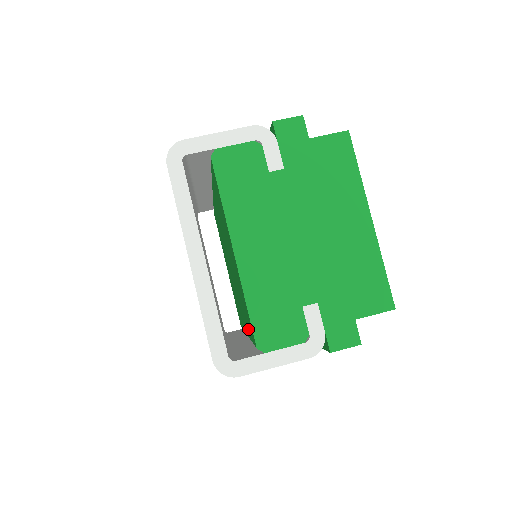
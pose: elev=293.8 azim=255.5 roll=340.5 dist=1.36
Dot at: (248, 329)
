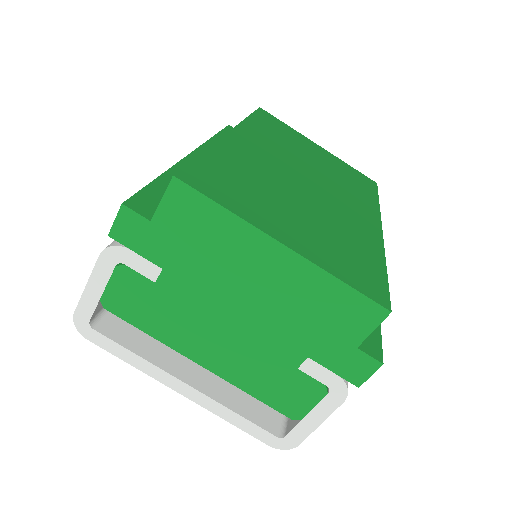
Dot at: occluded
